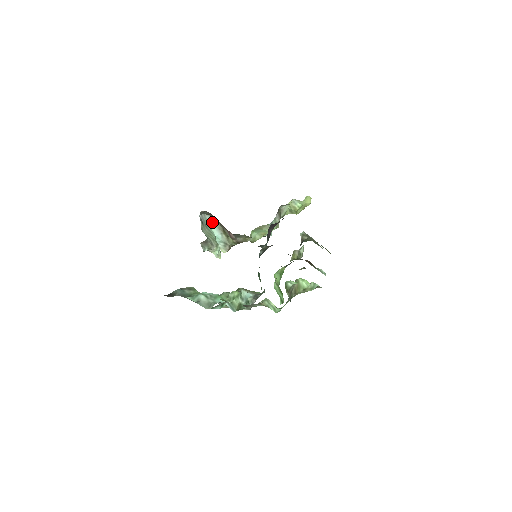
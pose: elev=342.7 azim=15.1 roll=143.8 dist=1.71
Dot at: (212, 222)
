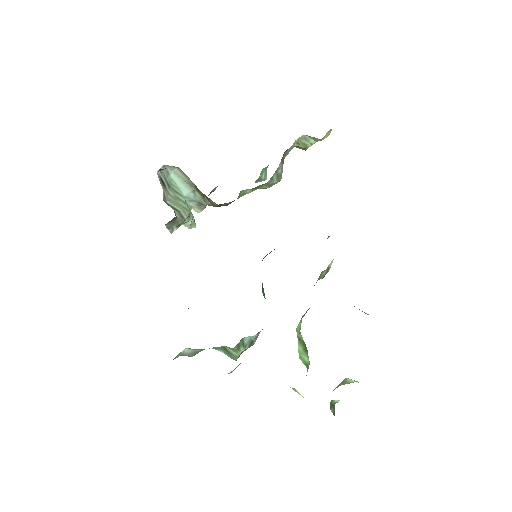
Dot at: (177, 174)
